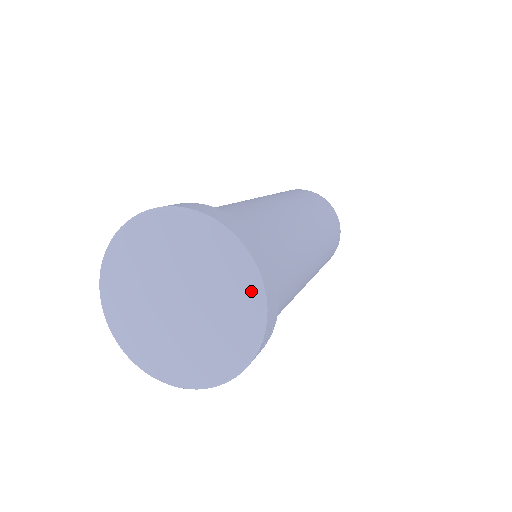
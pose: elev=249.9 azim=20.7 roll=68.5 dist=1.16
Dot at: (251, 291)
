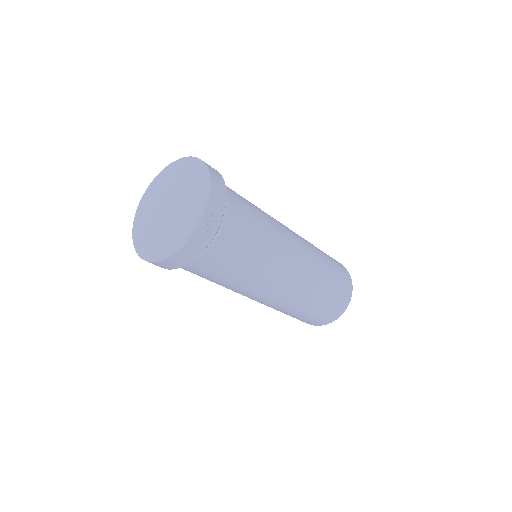
Dot at: (204, 187)
